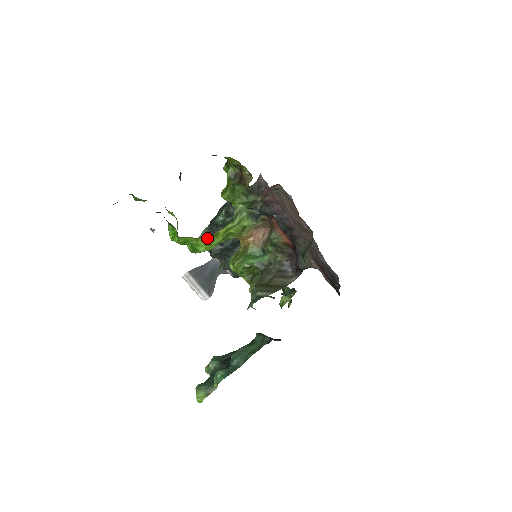
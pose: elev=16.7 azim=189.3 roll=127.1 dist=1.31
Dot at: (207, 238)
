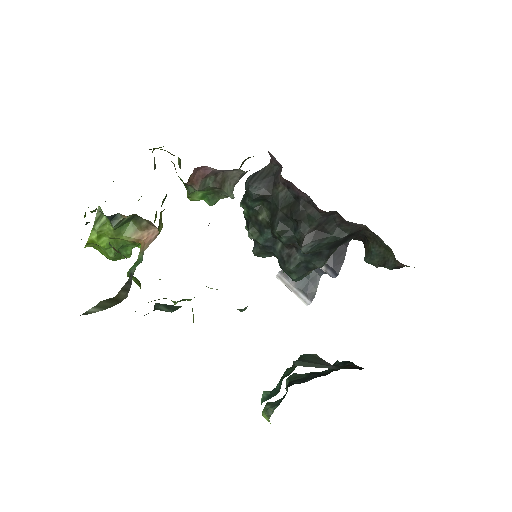
Dot at: (98, 246)
